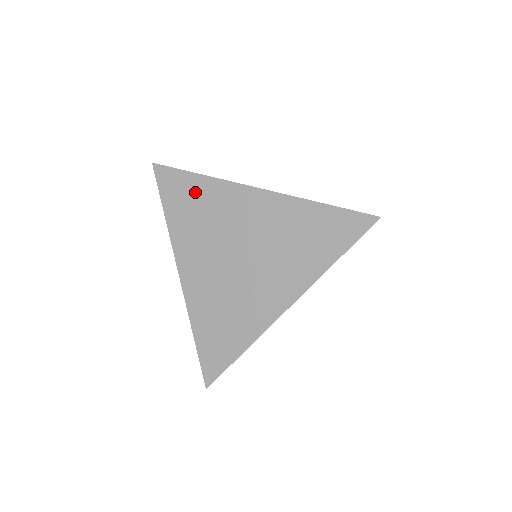
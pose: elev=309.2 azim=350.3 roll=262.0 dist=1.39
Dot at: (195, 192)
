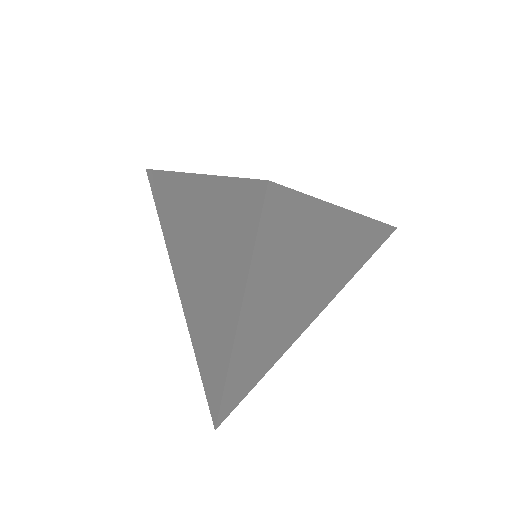
Dot at: (165, 193)
